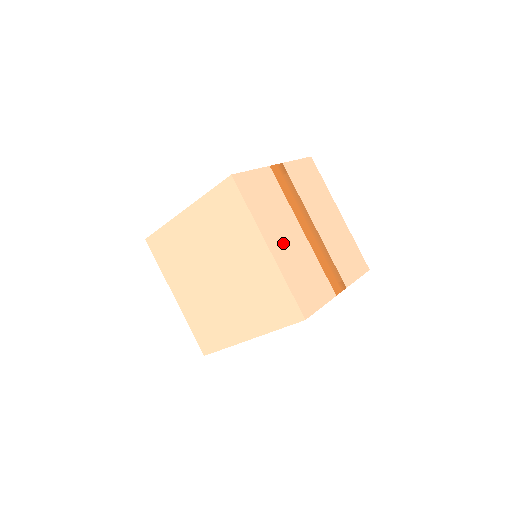
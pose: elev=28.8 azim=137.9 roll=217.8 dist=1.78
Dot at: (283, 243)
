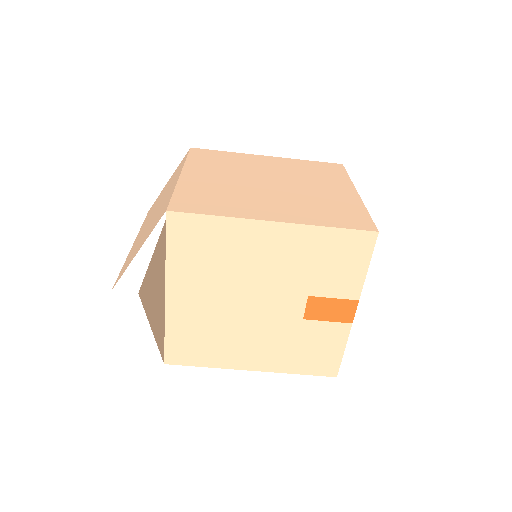
Dot at: occluded
